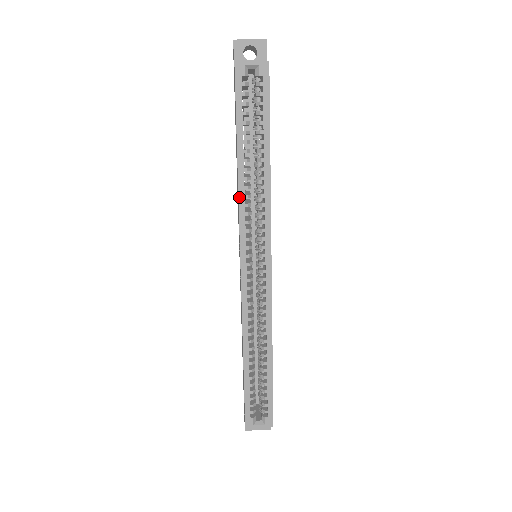
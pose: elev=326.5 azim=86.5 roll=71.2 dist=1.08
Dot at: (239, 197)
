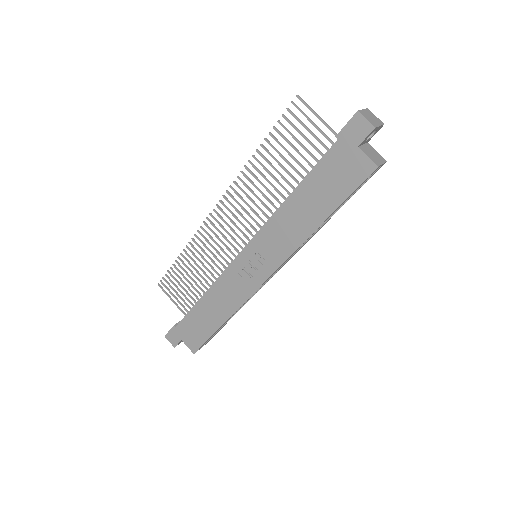
Dot at: occluded
